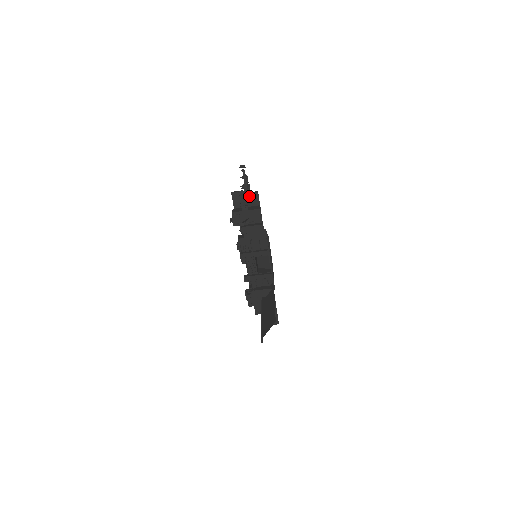
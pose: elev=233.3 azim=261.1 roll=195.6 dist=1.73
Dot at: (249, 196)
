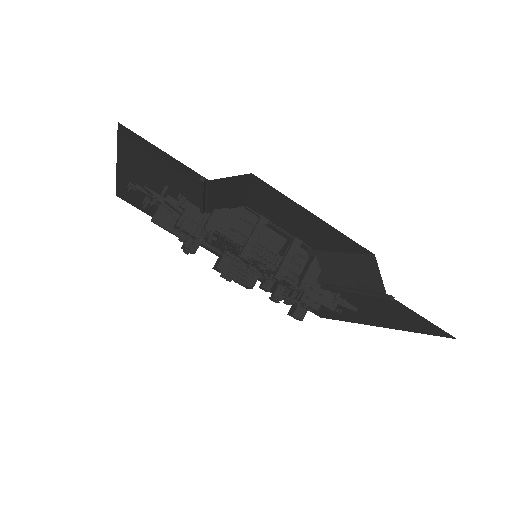
Dot at: occluded
